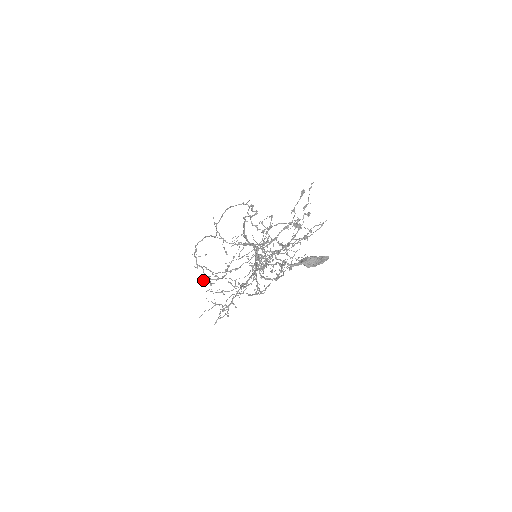
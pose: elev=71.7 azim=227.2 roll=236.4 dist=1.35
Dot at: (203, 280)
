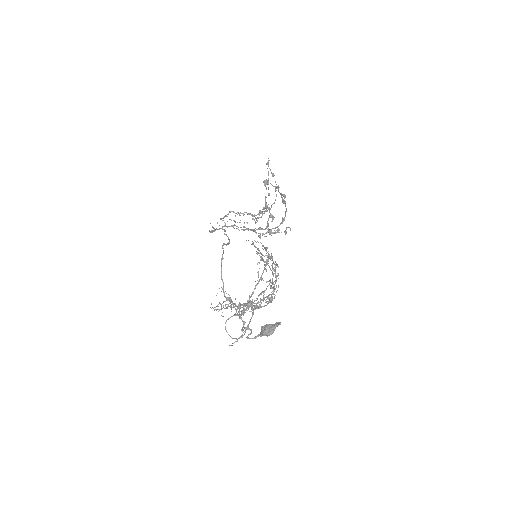
Dot at: (252, 219)
